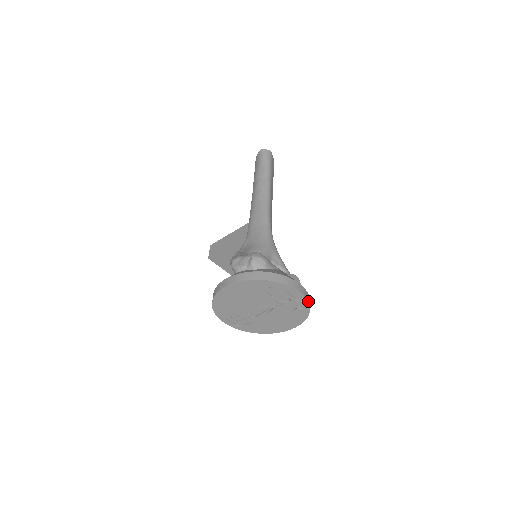
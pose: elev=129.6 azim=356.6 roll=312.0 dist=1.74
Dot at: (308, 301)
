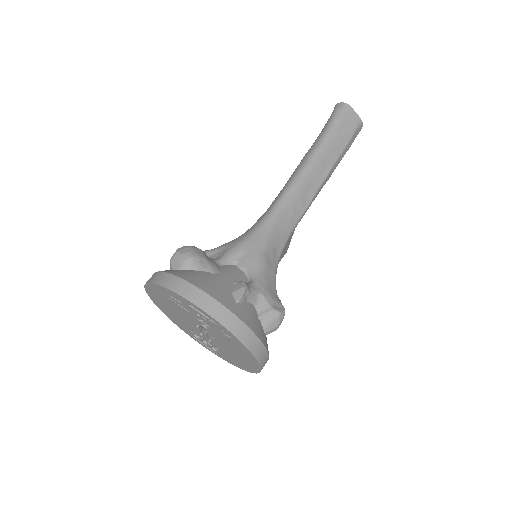
Dot at: (225, 326)
